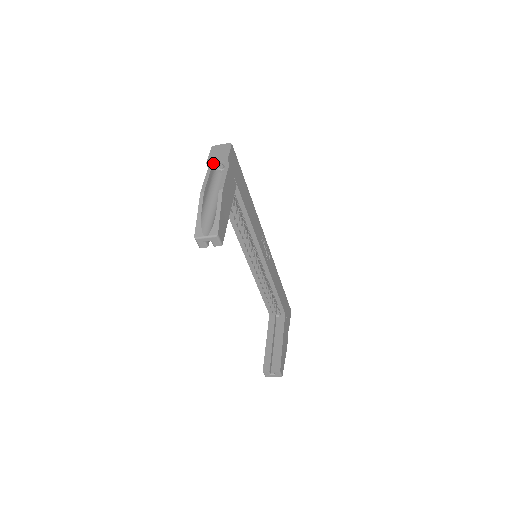
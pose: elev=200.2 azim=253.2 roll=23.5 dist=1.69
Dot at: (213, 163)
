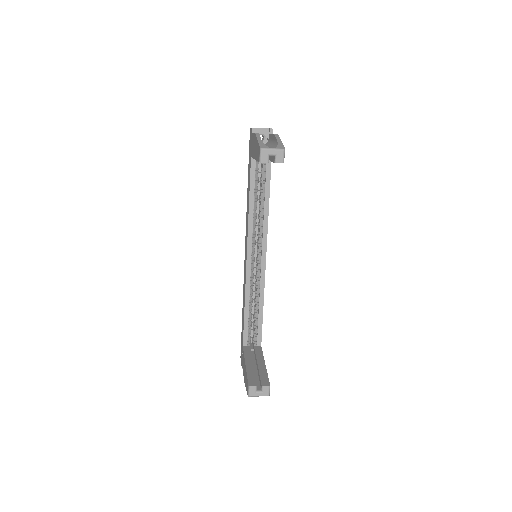
Dot at: (256, 132)
